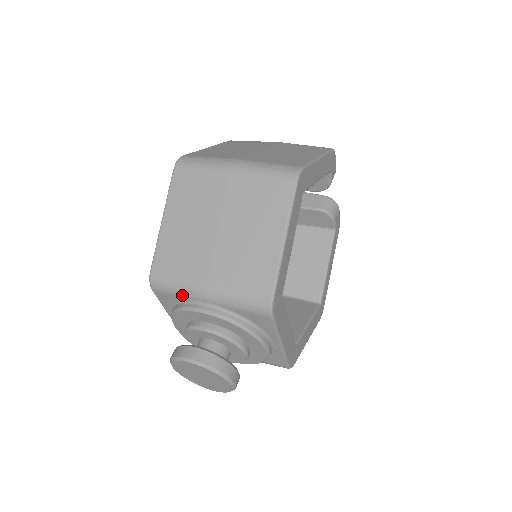
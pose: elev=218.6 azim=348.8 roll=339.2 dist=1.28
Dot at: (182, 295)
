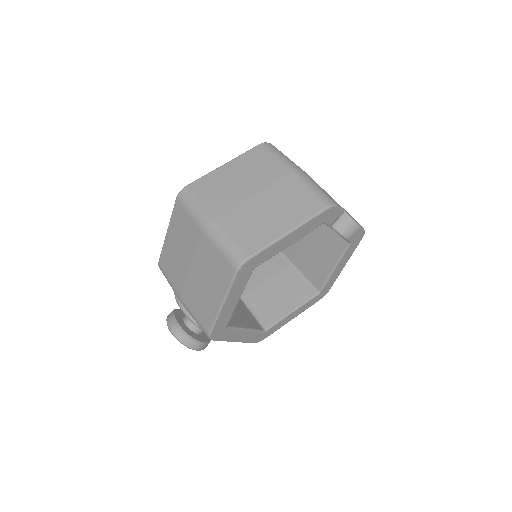
Dot at: occluded
